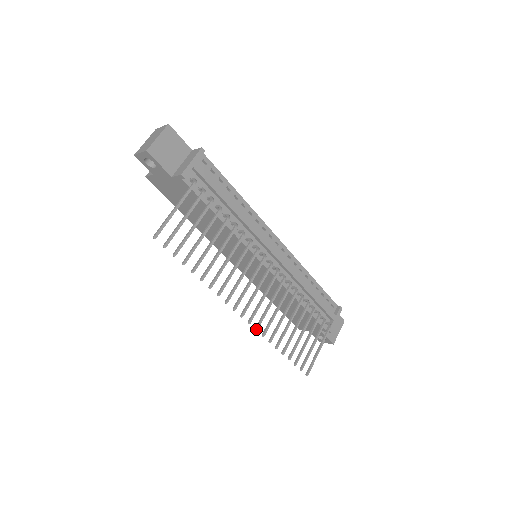
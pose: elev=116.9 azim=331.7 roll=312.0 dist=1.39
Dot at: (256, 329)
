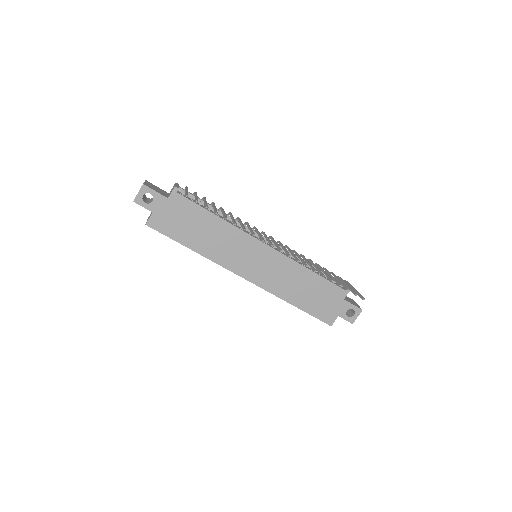
Dot at: (298, 260)
